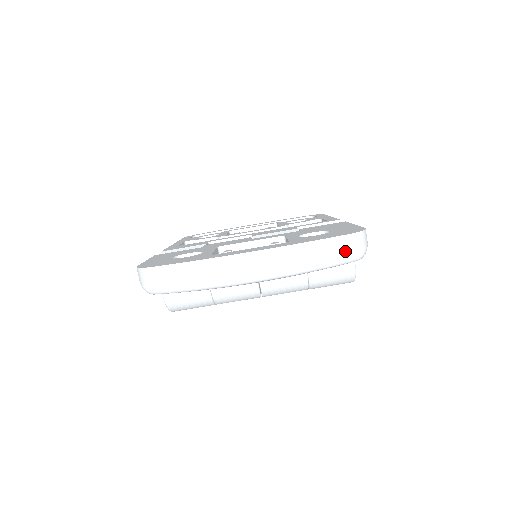
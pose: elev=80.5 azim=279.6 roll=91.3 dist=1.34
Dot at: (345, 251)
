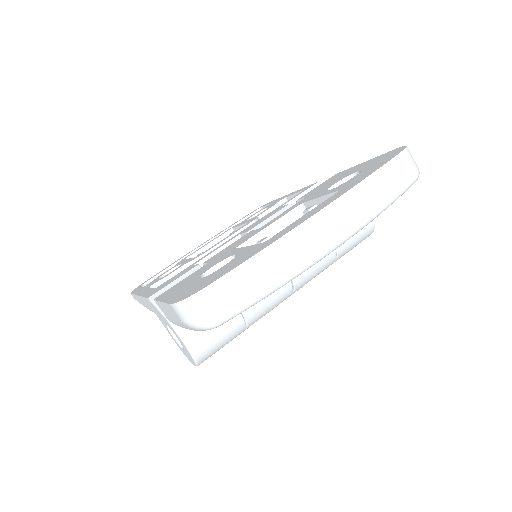
Dot at: (407, 171)
